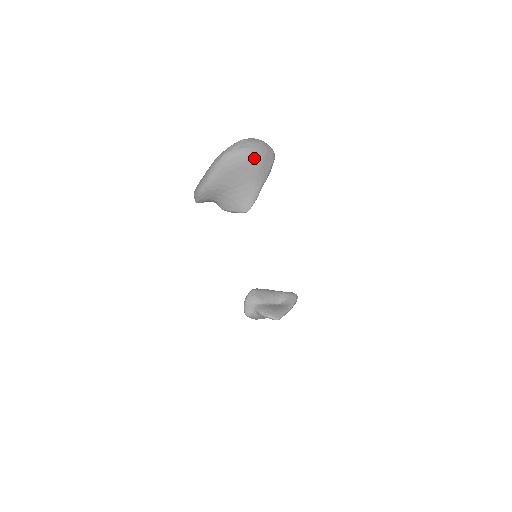
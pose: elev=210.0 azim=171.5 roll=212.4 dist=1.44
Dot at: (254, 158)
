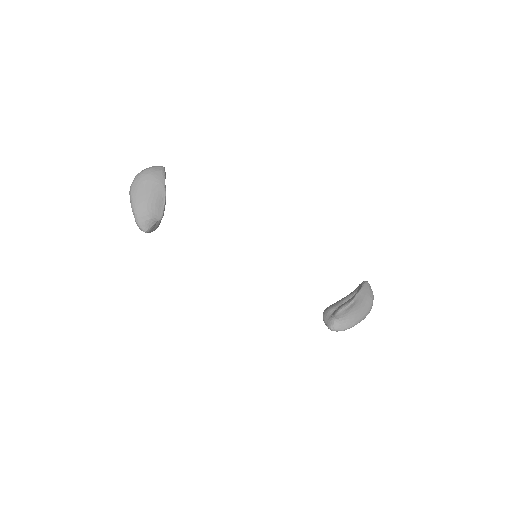
Dot at: (144, 174)
